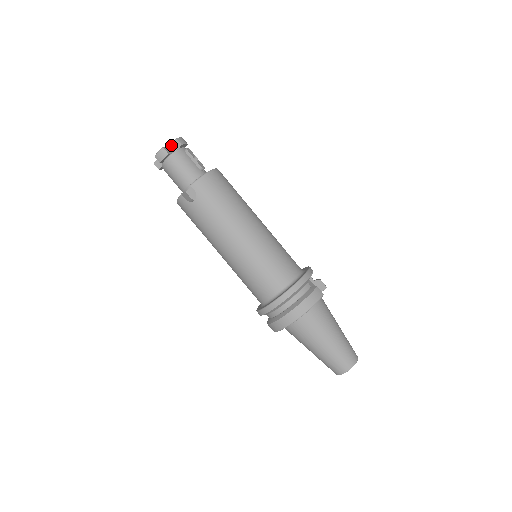
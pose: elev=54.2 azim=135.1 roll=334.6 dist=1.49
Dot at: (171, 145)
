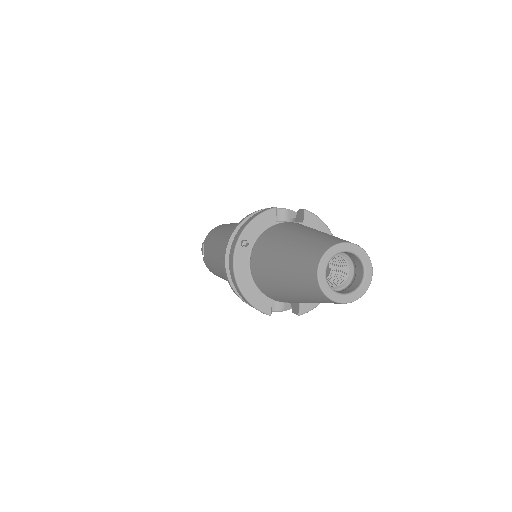
Dot at: occluded
